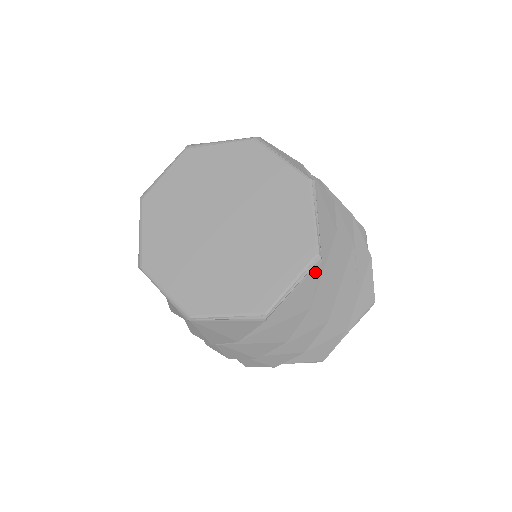
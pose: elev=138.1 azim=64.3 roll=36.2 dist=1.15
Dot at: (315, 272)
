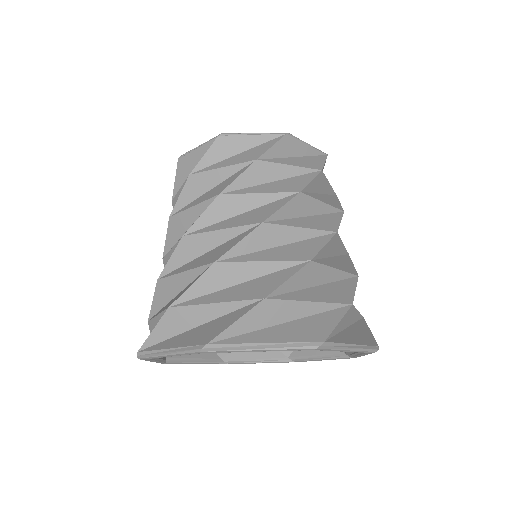
Dot at: occluded
